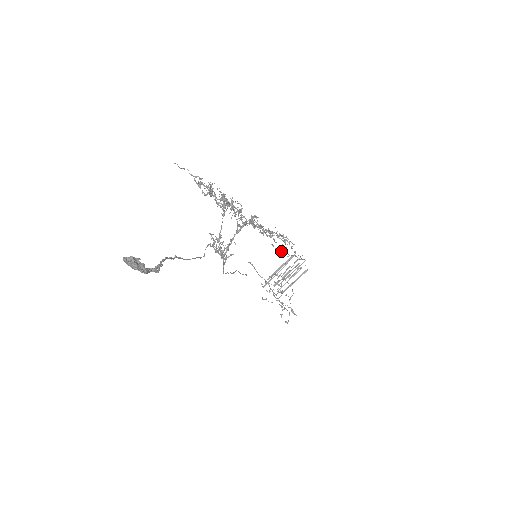
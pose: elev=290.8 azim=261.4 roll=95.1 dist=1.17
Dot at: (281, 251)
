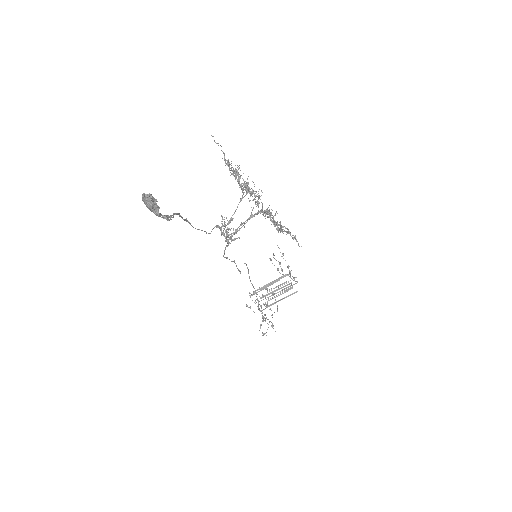
Dot at: occluded
